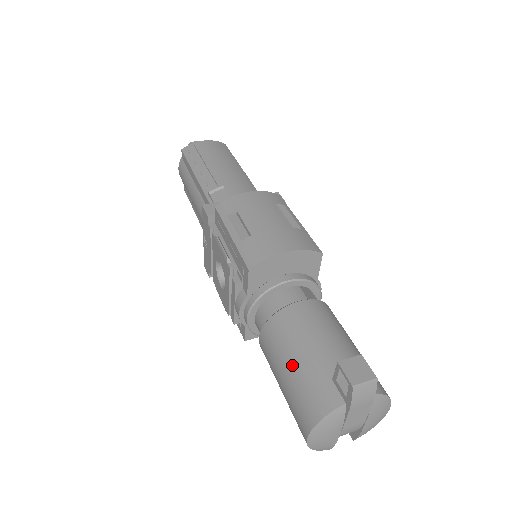
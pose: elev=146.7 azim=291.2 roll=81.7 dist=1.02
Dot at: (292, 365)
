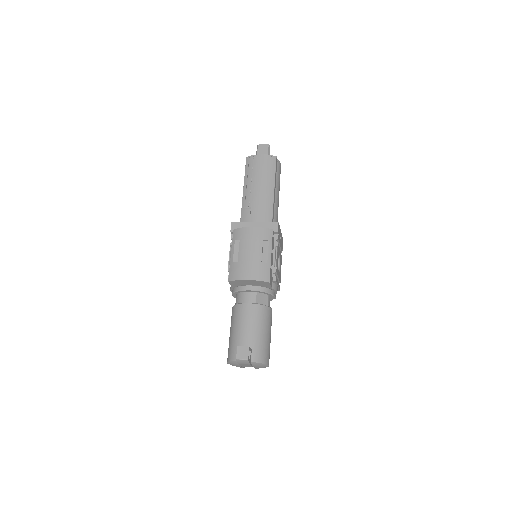
Dot at: (232, 333)
